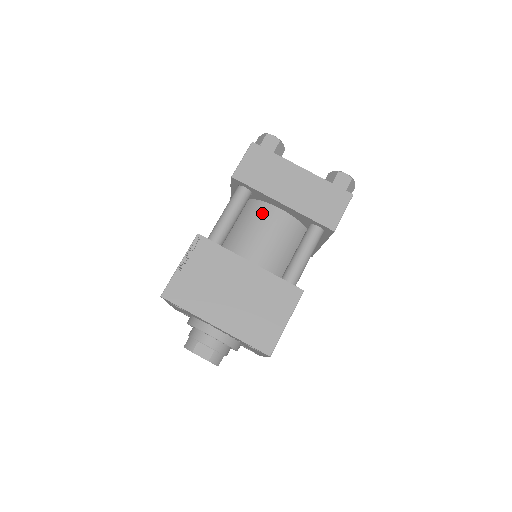
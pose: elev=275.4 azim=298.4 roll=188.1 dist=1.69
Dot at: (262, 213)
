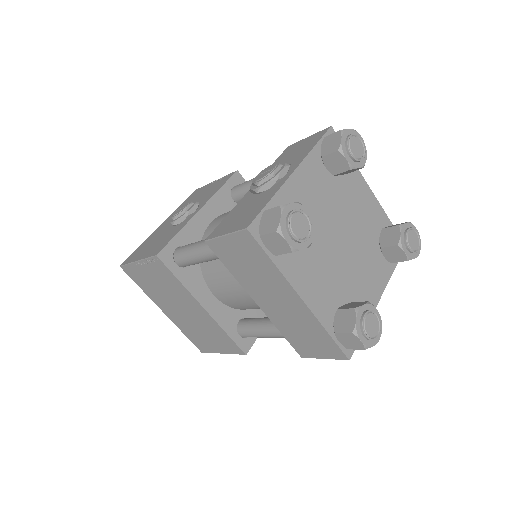
Dot at: occluded
